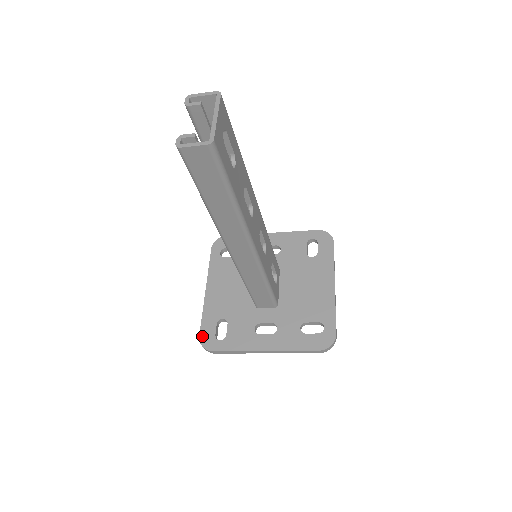
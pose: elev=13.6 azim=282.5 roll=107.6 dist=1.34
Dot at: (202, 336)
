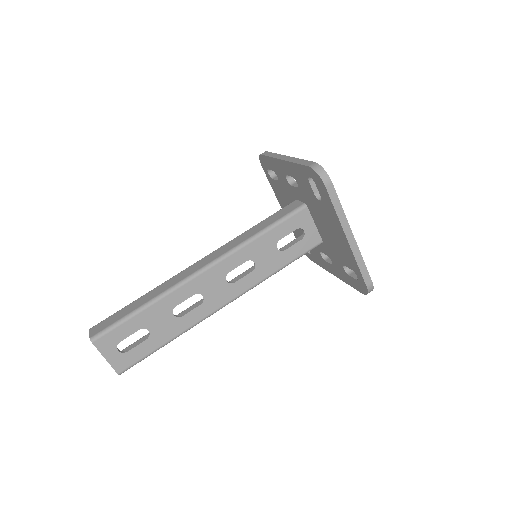
Dot at: occluded
